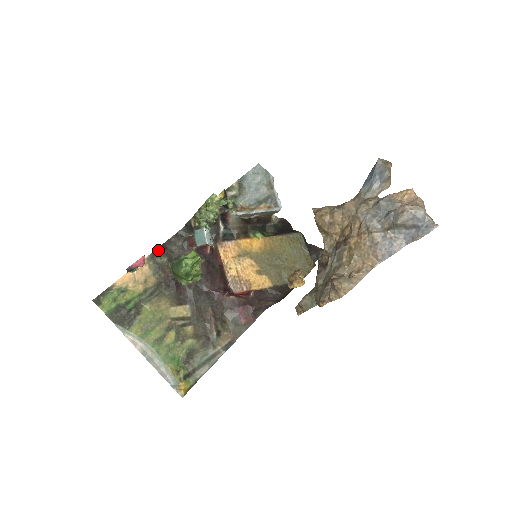
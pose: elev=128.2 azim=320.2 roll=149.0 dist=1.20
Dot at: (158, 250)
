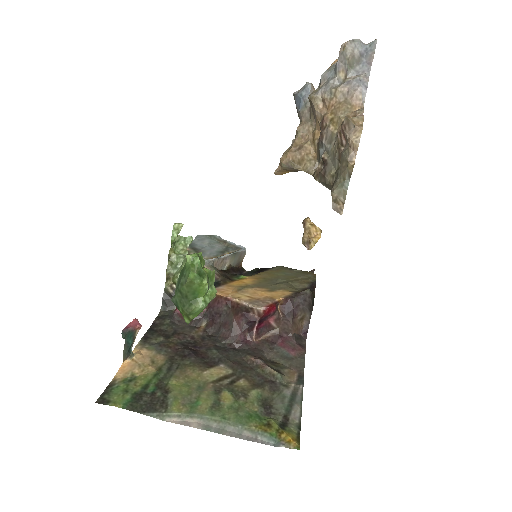
Dot at: (147, 334)
